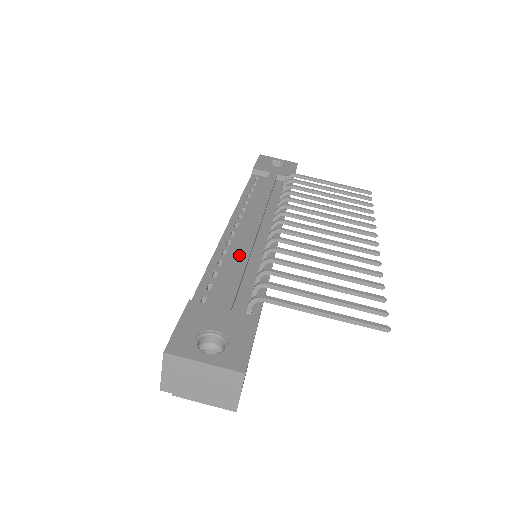
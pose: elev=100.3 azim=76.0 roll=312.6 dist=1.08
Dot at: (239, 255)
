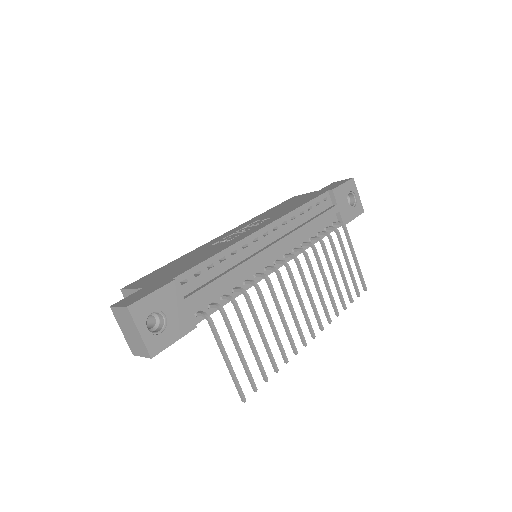
Dot at: (237, 268)
